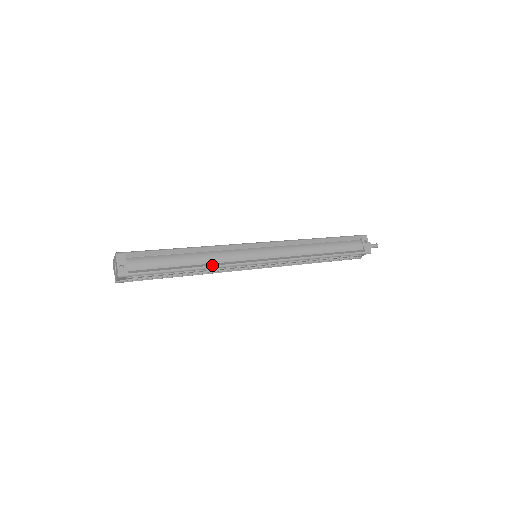
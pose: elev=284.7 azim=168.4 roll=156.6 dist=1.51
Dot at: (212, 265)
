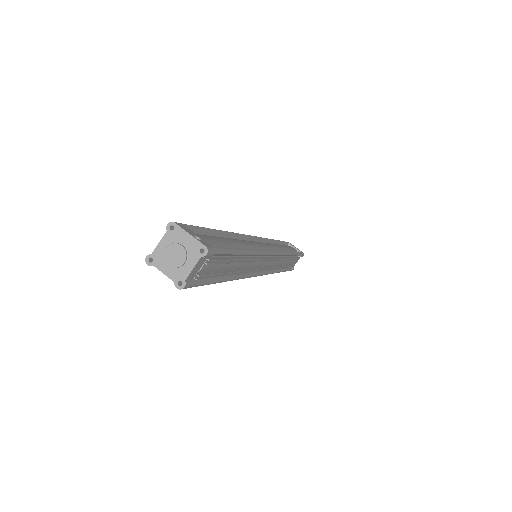
Dot at: (255, 249)
